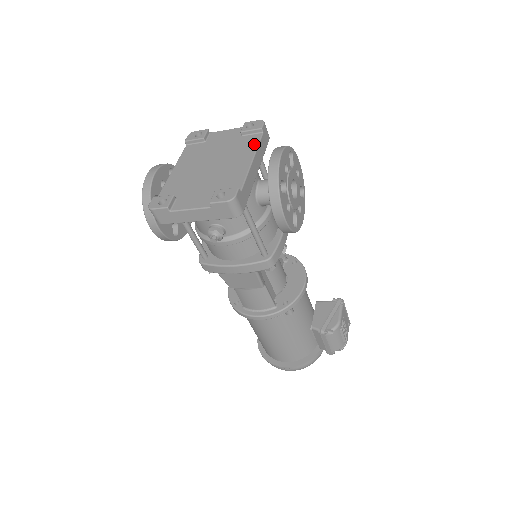
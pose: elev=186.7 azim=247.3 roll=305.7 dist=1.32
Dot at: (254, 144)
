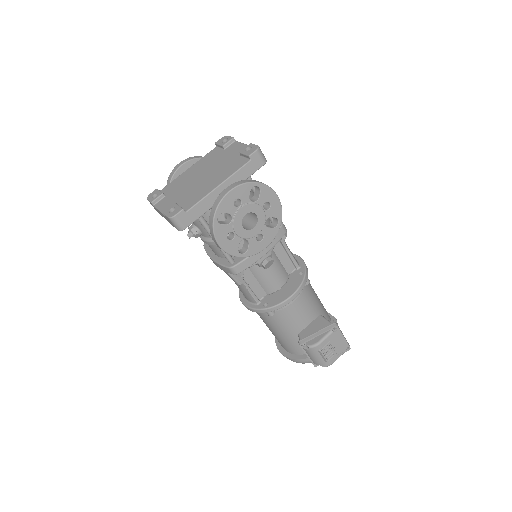
Dot at: (235, 169)
